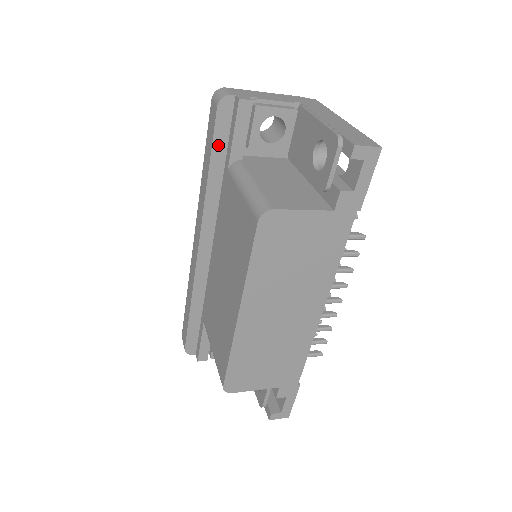
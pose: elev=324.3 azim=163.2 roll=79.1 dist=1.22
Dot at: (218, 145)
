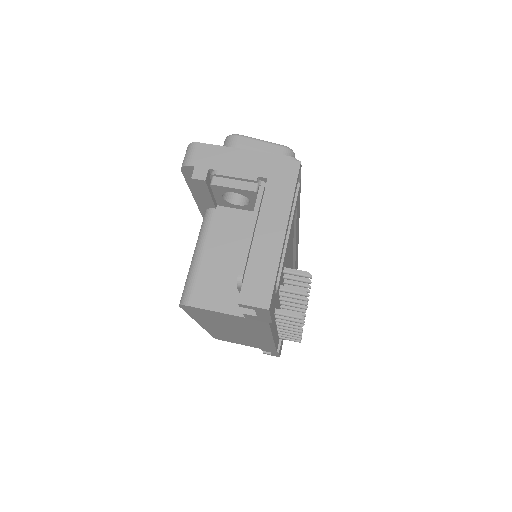
Dot at: (195, 190)
